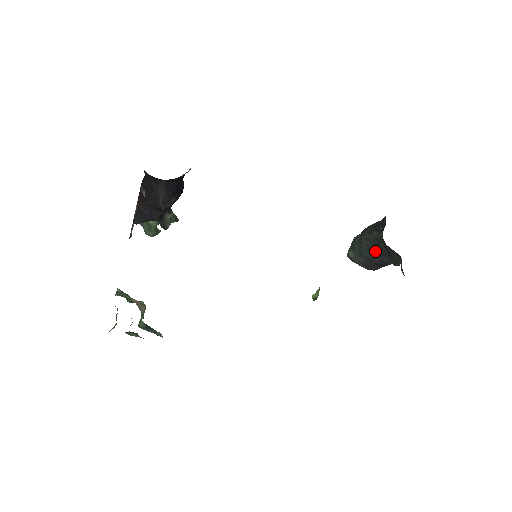
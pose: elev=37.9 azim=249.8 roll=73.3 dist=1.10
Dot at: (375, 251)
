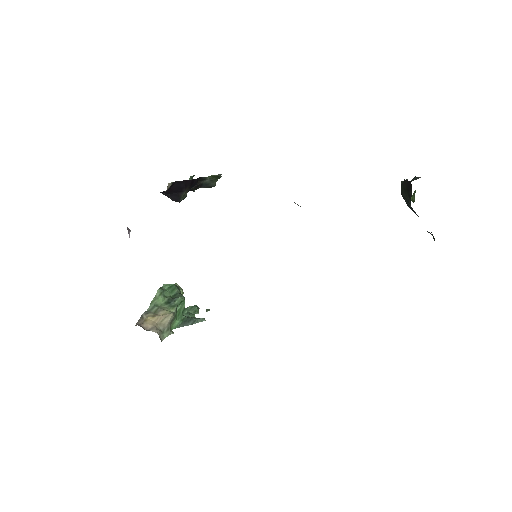
Dot at: (415, 212)
